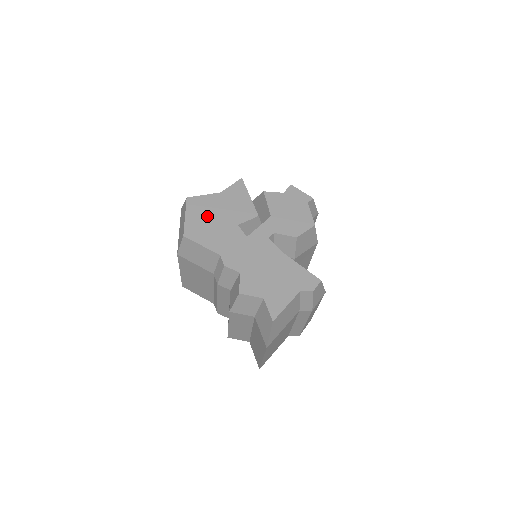
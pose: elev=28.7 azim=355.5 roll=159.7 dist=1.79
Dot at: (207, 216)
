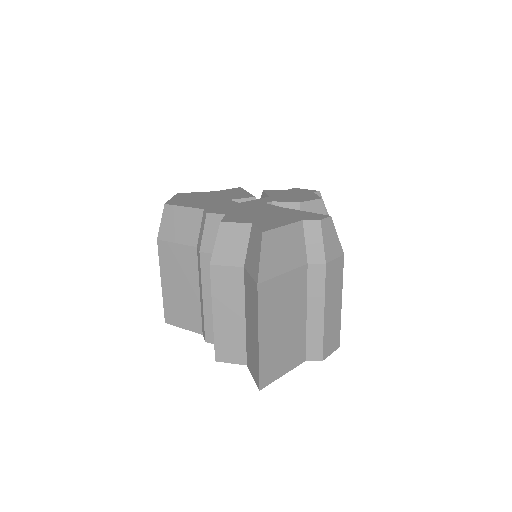
Dot at: (196, 198)
